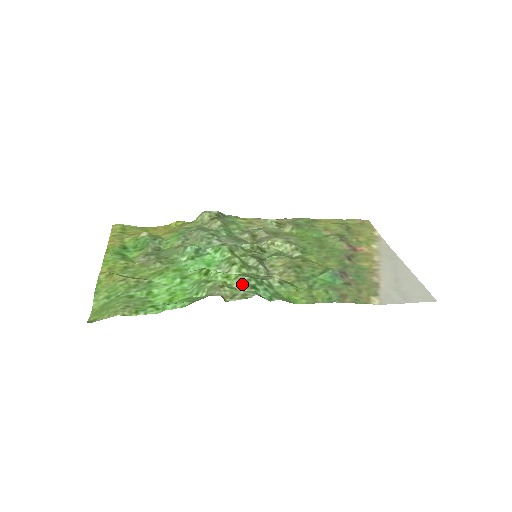
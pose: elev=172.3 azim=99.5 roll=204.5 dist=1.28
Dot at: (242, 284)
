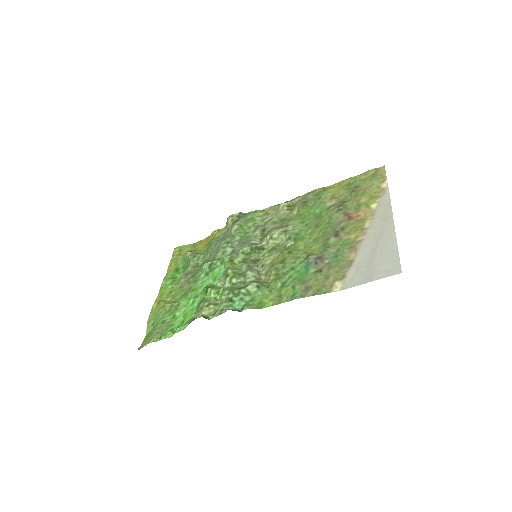
Dot at: (223, 299)
